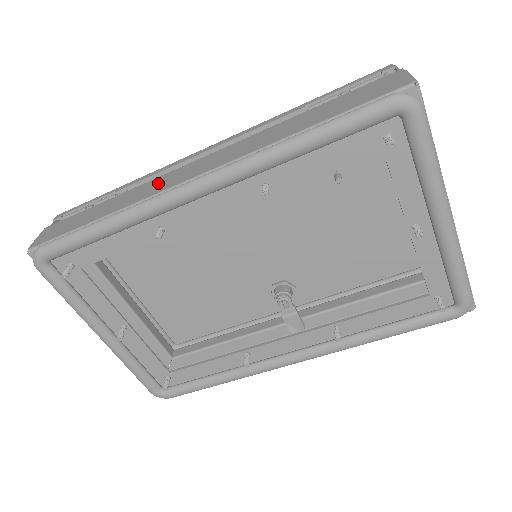
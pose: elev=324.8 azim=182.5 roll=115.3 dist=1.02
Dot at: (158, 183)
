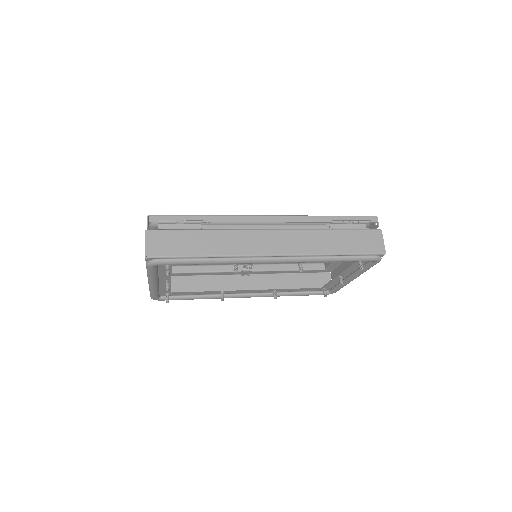
Dot at: (244, 241)
